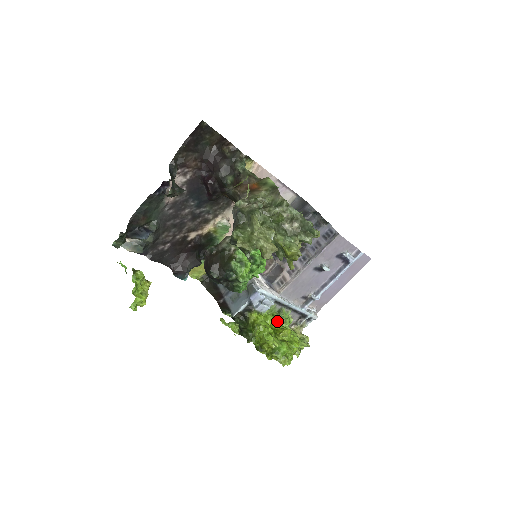
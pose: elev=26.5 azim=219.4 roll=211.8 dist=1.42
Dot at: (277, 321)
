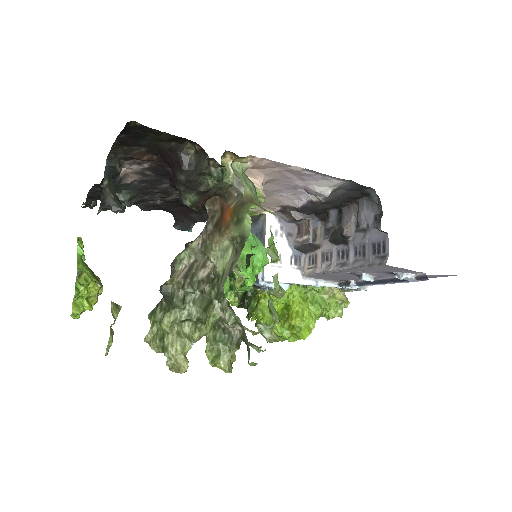
Dot at: (302, 291)
